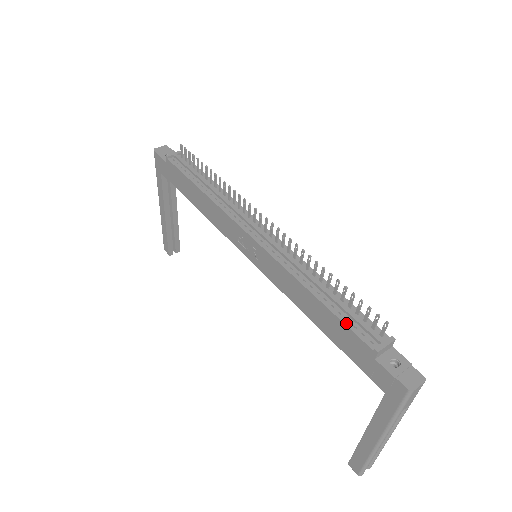
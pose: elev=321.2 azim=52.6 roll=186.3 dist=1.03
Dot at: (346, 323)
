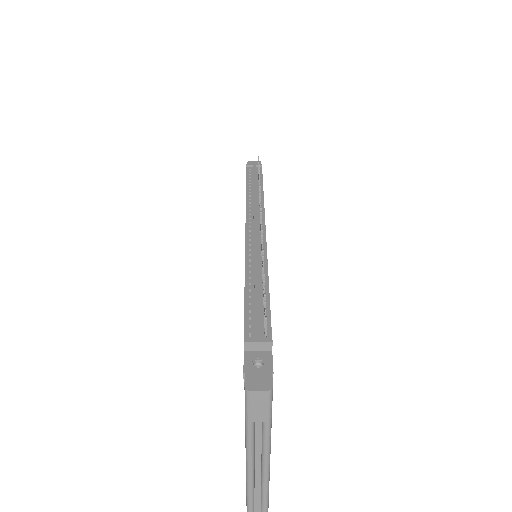
Dot at: (246, 312)
